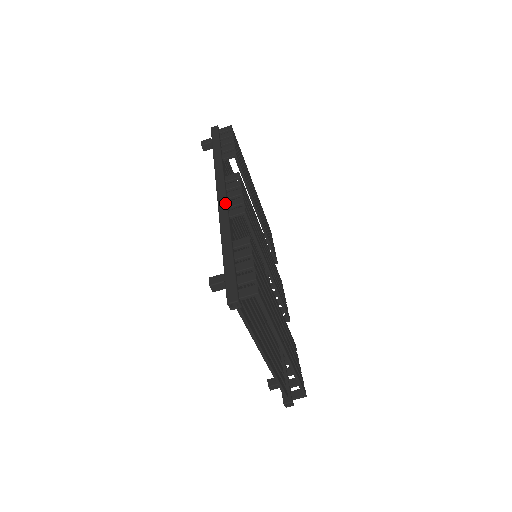
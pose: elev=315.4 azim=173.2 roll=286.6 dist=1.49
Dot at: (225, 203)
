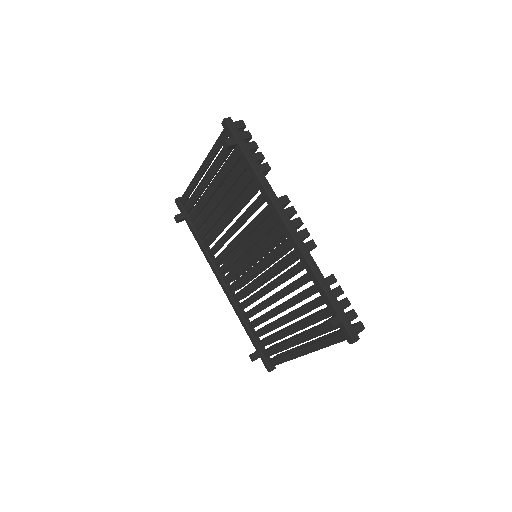
Dot at: (299, 236)
